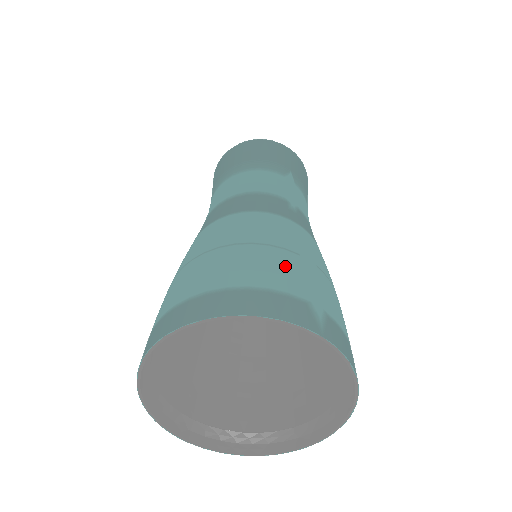
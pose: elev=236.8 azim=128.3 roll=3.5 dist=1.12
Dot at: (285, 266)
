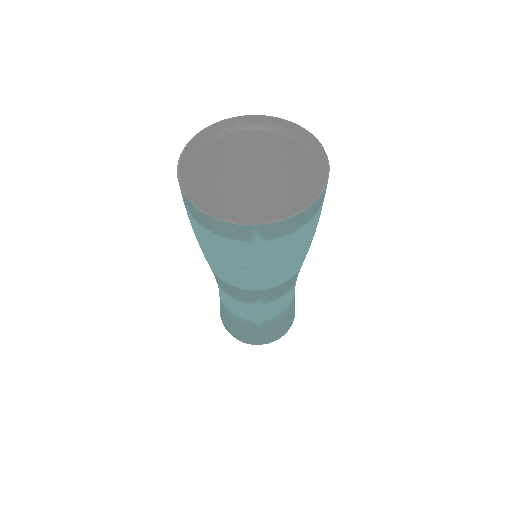
Dot at: (232, 158)
